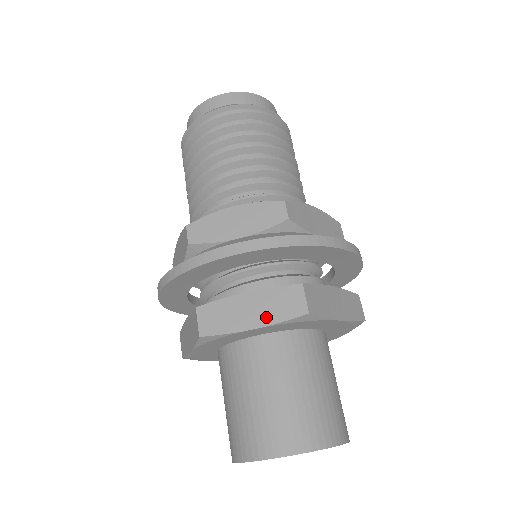
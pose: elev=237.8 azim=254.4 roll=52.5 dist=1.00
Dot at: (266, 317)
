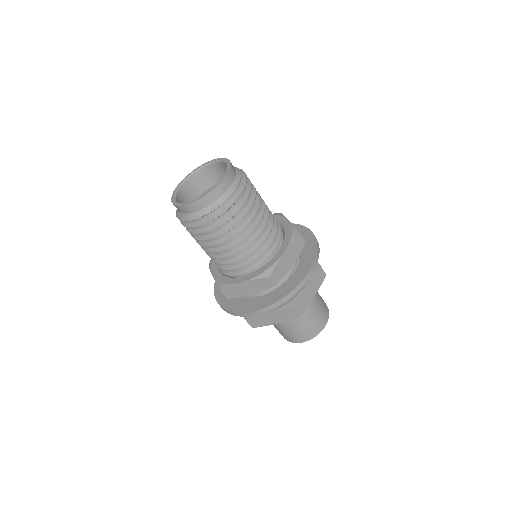
Dot at: (280, 320)
